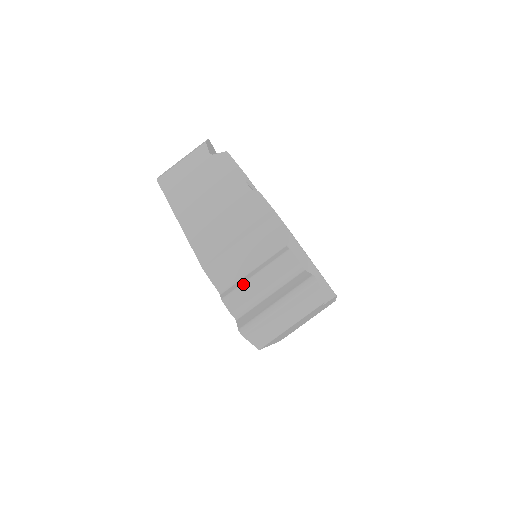
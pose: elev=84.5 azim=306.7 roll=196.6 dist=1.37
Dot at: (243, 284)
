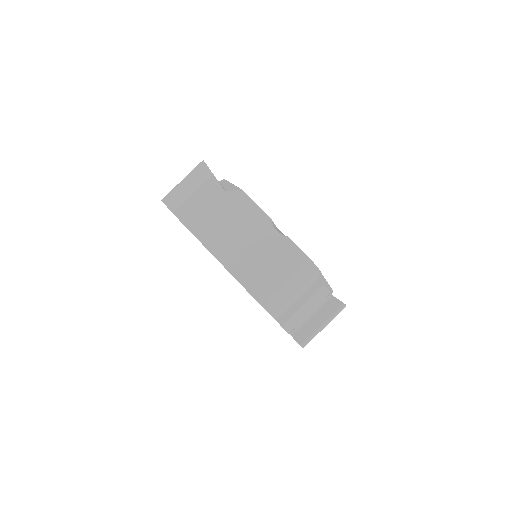
Dot at: (295, 313)
